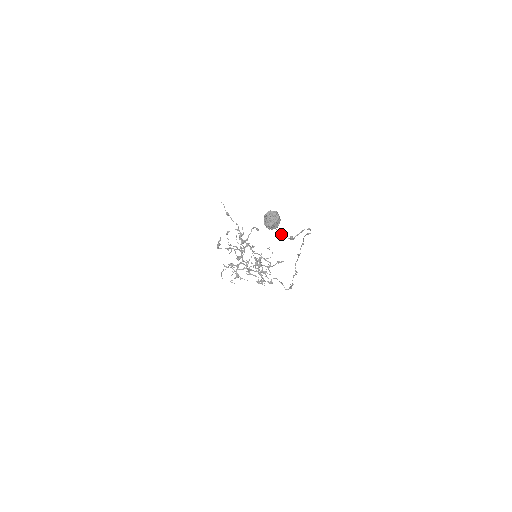
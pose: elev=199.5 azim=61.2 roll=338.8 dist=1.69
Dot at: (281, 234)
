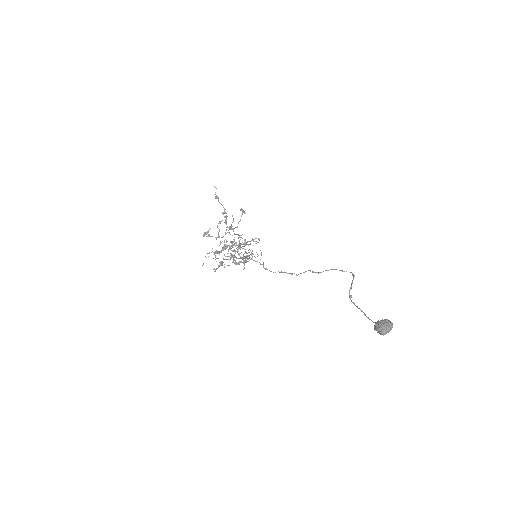
Dot at: (357, 307)
